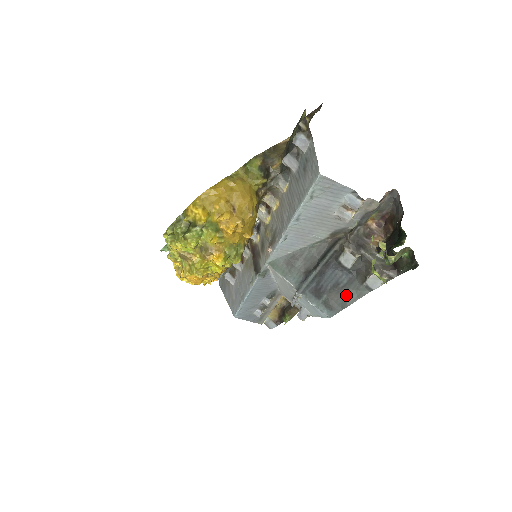
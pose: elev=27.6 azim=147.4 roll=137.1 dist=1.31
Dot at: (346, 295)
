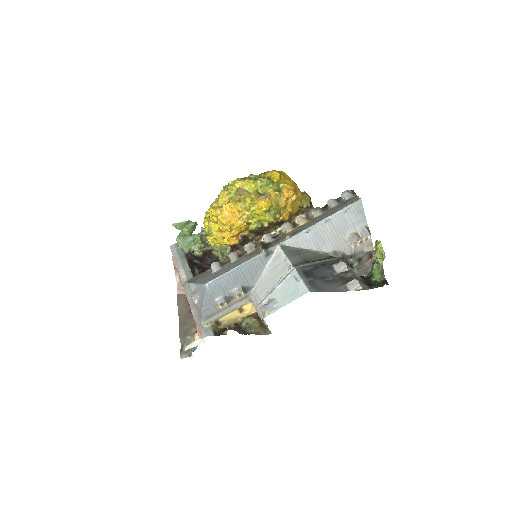
Dot at: (328, 285)
